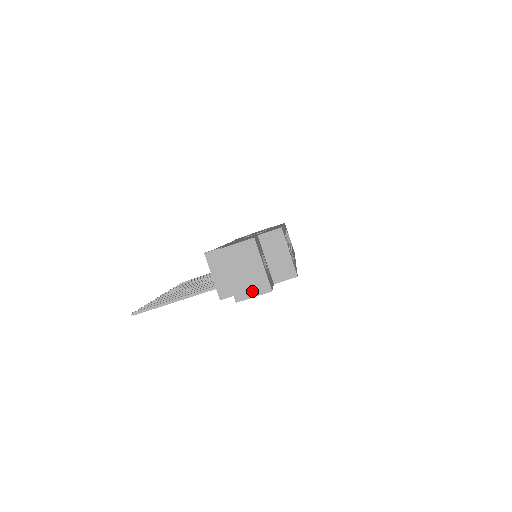
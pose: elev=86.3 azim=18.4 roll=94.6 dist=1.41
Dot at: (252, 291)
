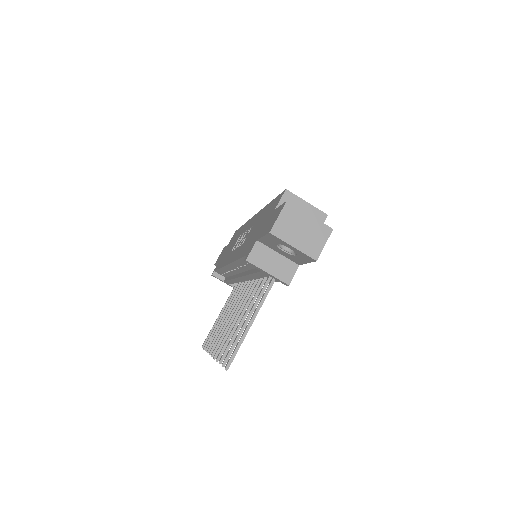
Dot at: (320, 242)
